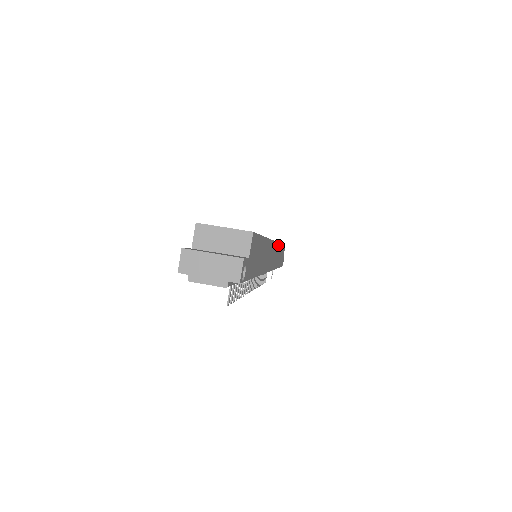
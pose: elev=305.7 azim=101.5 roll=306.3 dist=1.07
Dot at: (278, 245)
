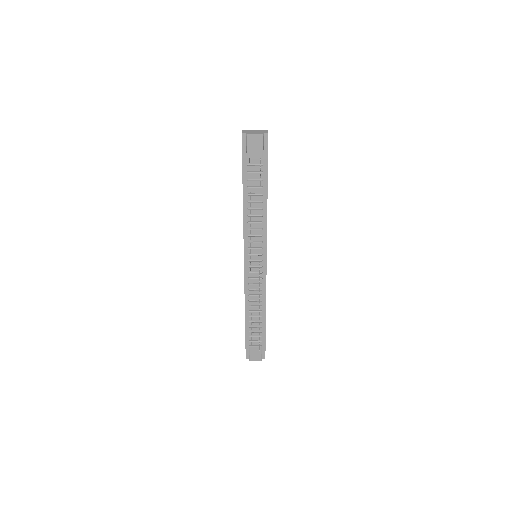
Dot at: occluded
